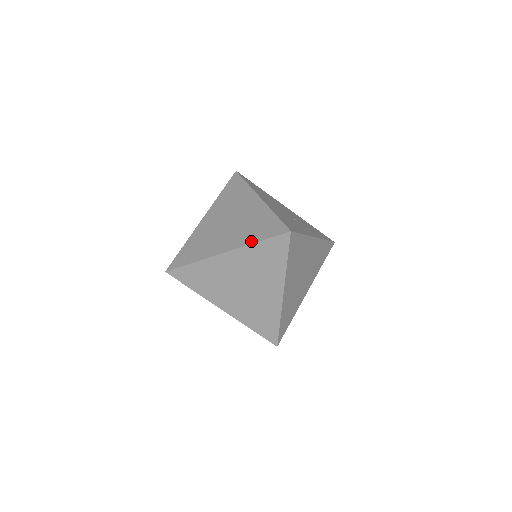
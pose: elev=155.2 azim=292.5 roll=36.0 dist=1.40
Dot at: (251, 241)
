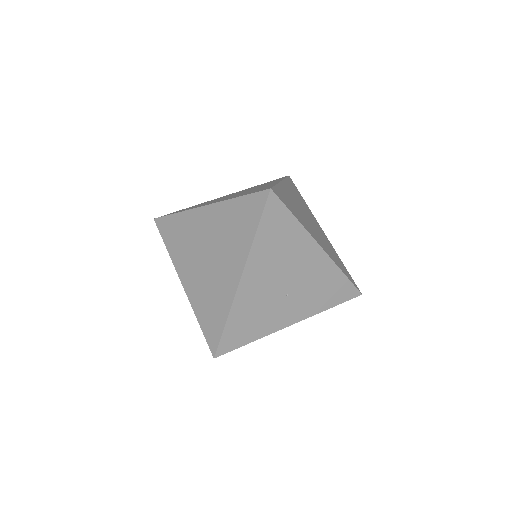
Dot at: (196, 312)
